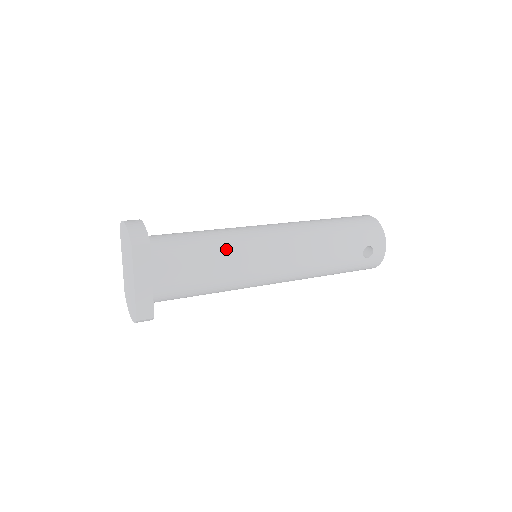
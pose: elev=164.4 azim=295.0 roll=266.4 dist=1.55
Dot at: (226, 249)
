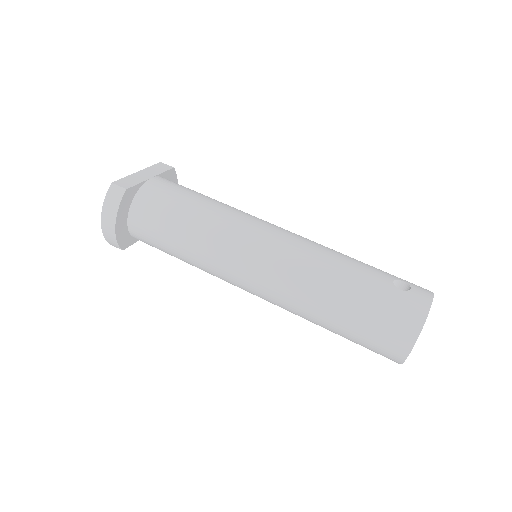
Dot at: (199, 268)
